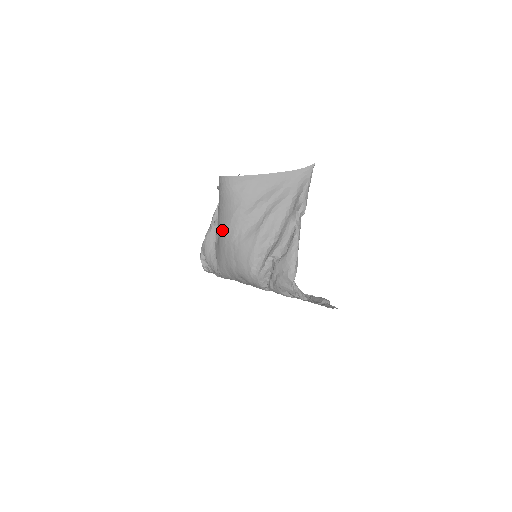
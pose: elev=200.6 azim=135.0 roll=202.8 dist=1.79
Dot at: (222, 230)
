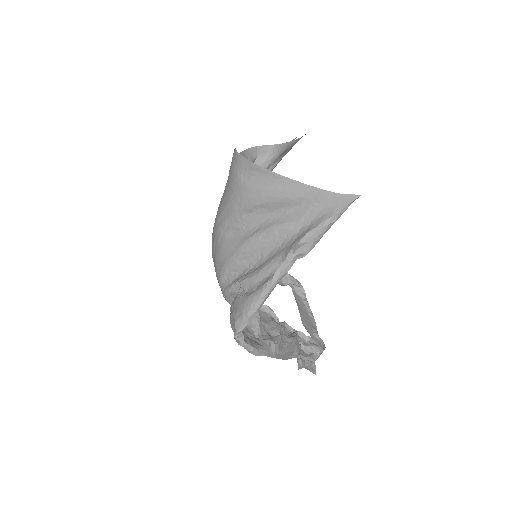
Dot at: (217, 211)
